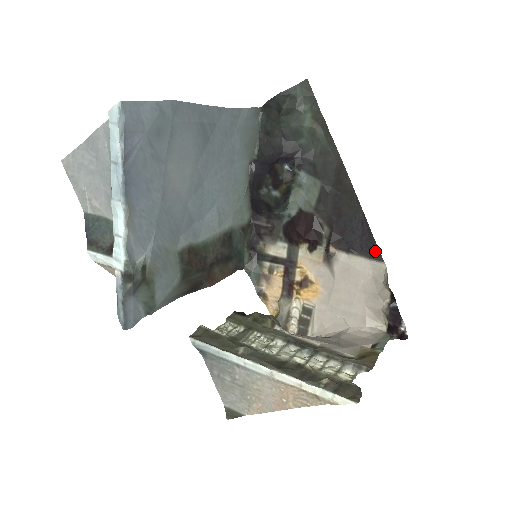
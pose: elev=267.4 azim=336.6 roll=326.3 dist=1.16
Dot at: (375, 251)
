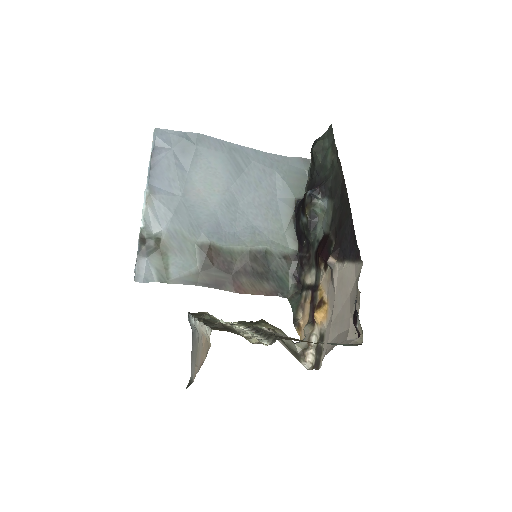
Dot at: (357, 252)
